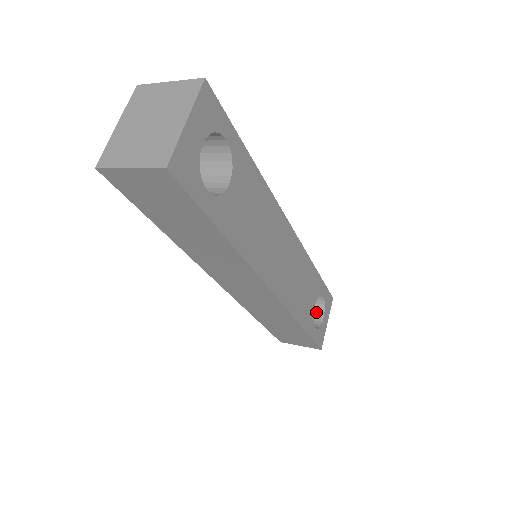
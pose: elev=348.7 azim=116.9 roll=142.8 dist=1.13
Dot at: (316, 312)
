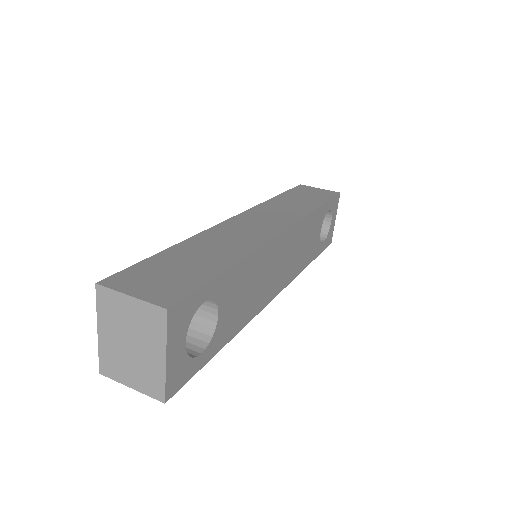
Dot at: occluded
